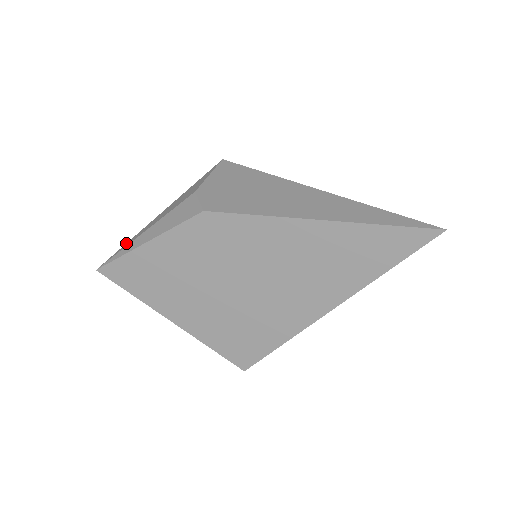
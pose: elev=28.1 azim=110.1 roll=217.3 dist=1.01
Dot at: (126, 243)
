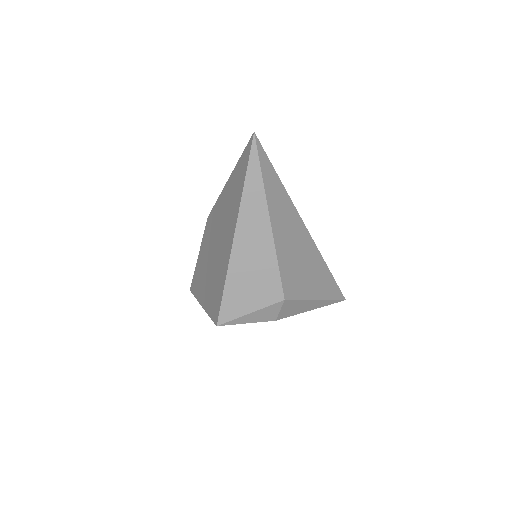
Dot at: occluded
